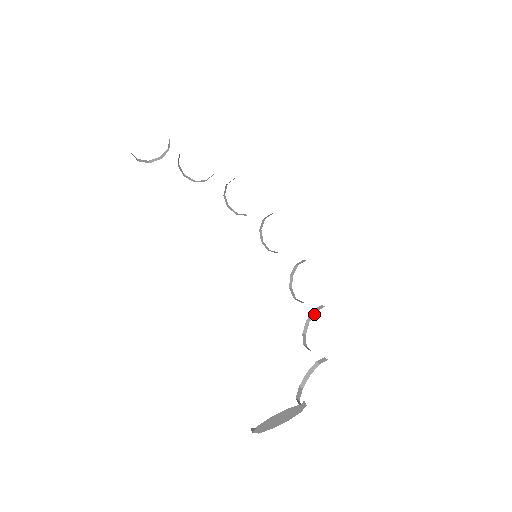
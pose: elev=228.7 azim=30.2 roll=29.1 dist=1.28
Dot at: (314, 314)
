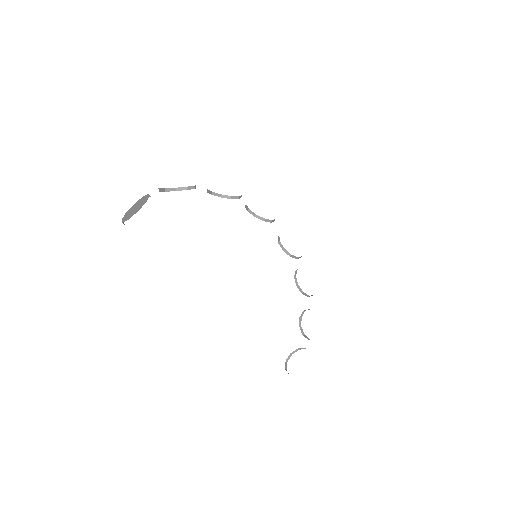
Dot at: occluded
